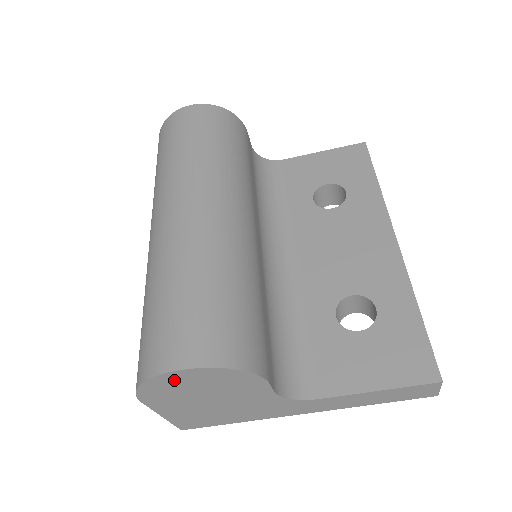
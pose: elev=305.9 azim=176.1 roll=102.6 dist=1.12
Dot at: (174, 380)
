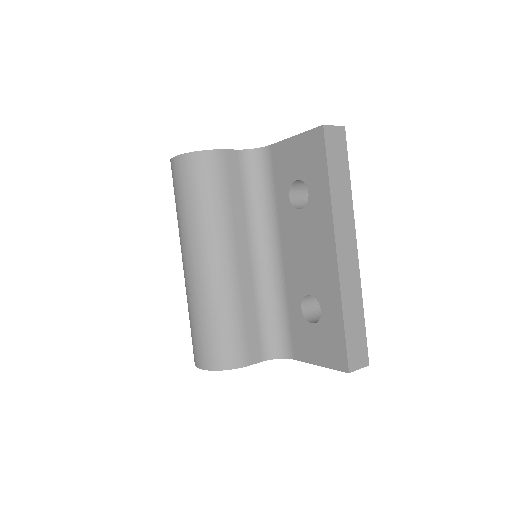
Dot at: occluded
